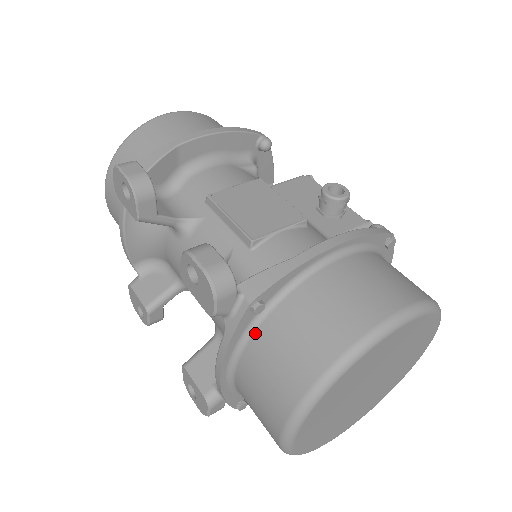
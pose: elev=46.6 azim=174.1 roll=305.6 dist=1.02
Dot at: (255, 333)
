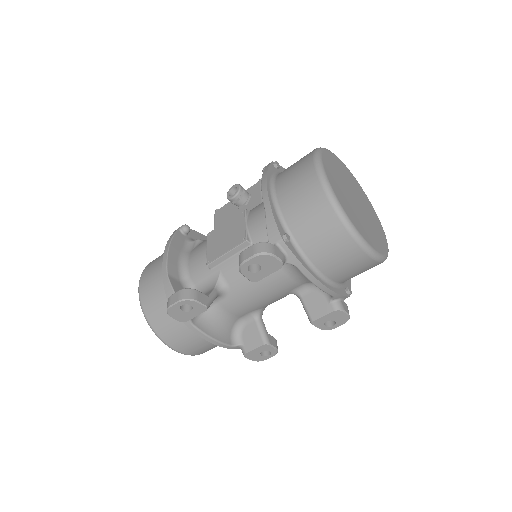
Dot at: (301, 248)
